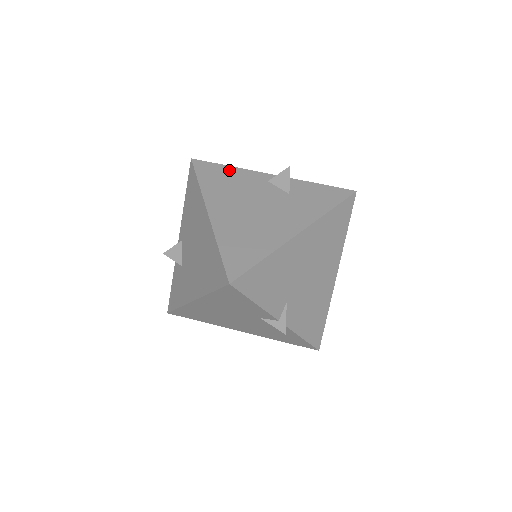
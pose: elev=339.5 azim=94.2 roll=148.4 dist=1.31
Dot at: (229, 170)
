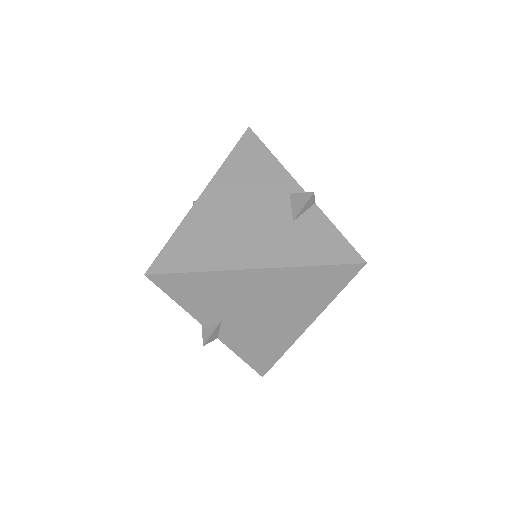
Dot at: (268, 159)
